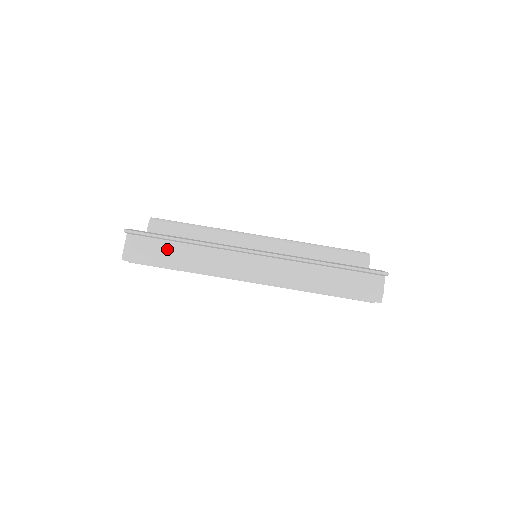
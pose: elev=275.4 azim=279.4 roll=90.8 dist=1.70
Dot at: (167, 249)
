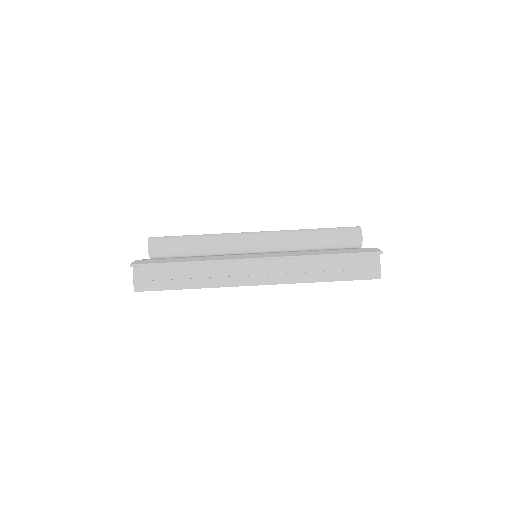
Dot at: (173, 273)
